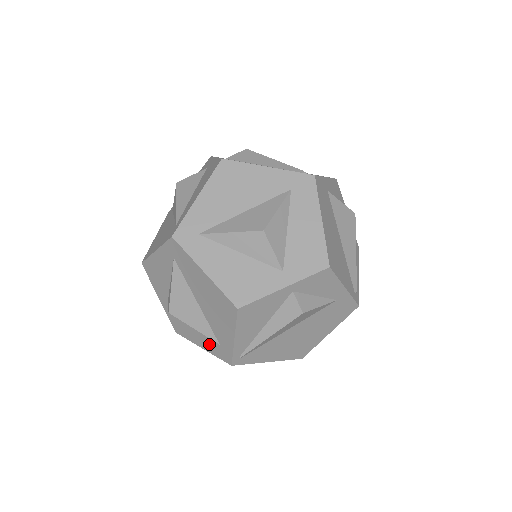
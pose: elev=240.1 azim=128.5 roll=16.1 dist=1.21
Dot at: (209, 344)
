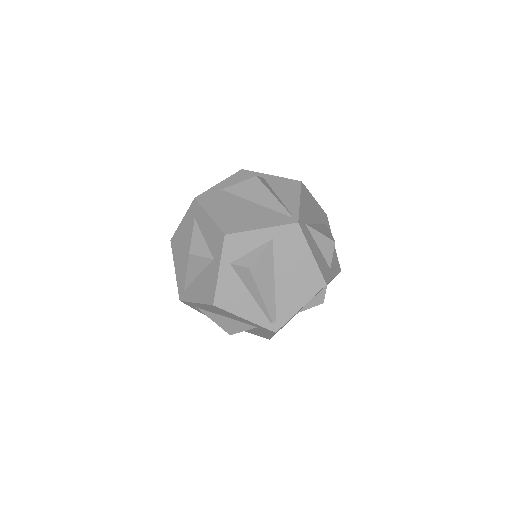
Dot at: occluded
